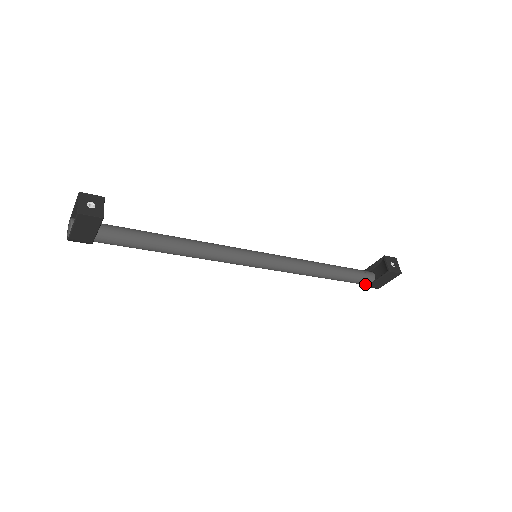
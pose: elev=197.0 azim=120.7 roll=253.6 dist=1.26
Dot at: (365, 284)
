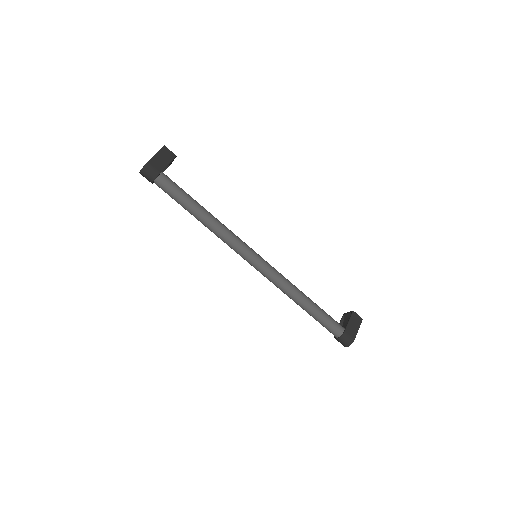
Dot at: (341, 331)
